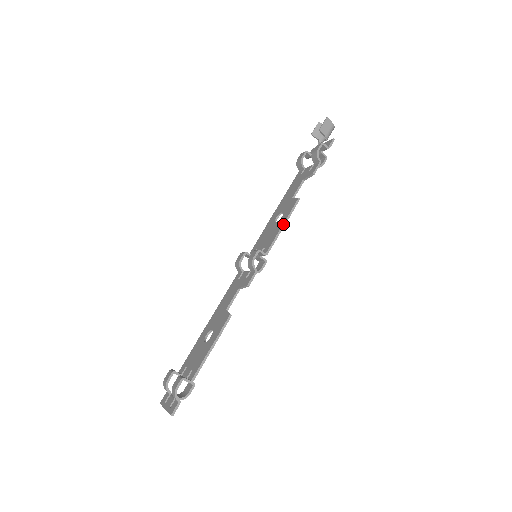
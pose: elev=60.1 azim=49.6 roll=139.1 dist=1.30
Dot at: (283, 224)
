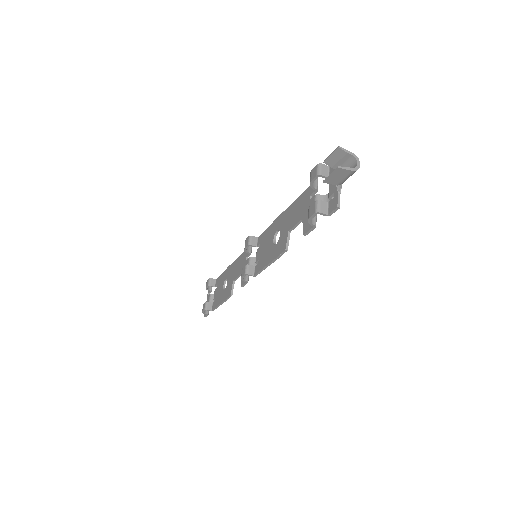
Dot at: (269, 263)
